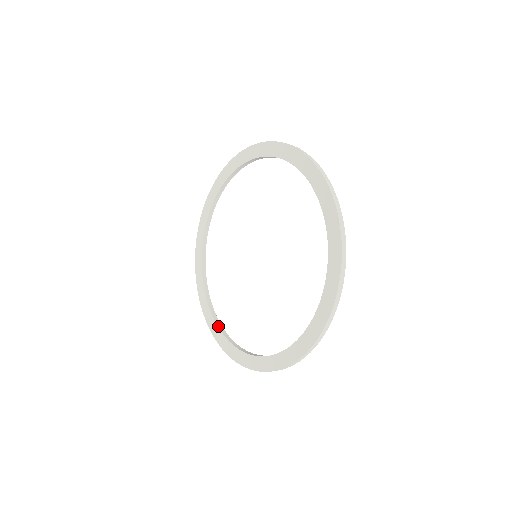
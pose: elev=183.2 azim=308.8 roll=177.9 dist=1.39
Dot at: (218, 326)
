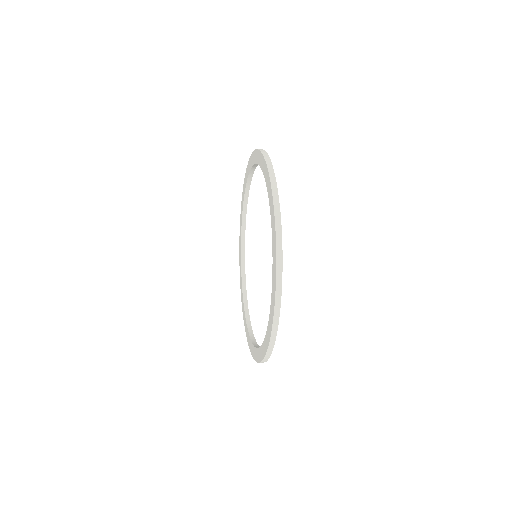
Dot at: (243, 296)
